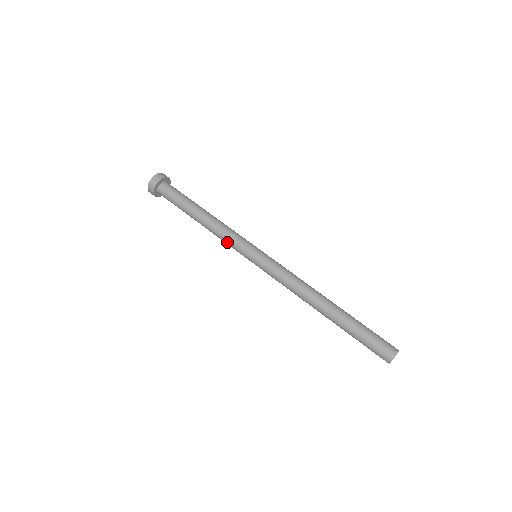
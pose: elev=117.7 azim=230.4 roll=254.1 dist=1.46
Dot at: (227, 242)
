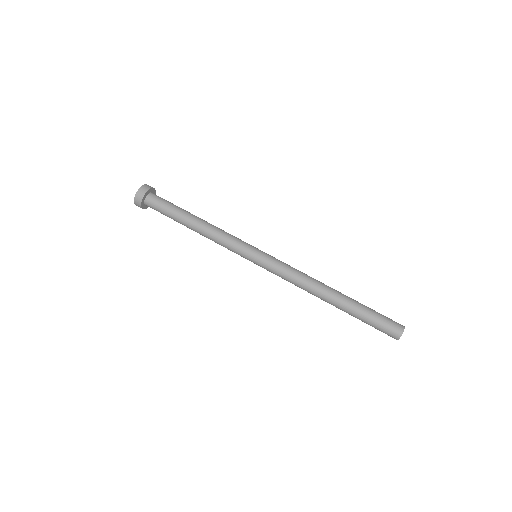
Dot at: (226, 243)
